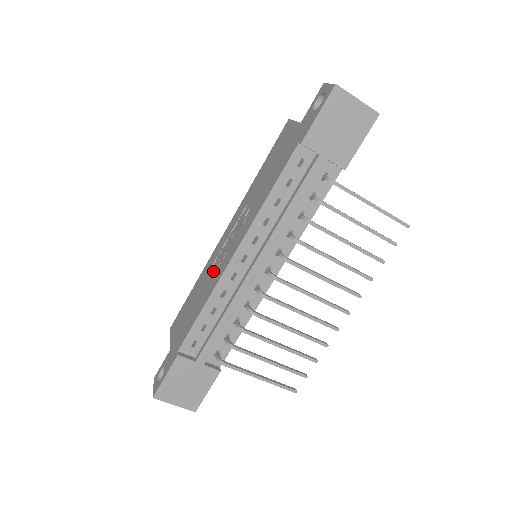
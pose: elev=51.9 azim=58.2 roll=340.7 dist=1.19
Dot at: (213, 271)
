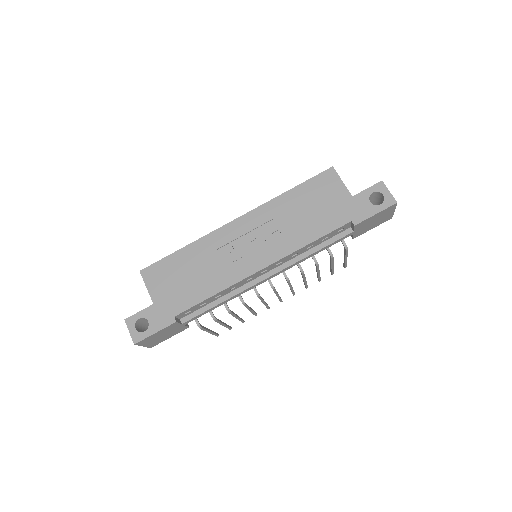
Dot at: (222, 258)
